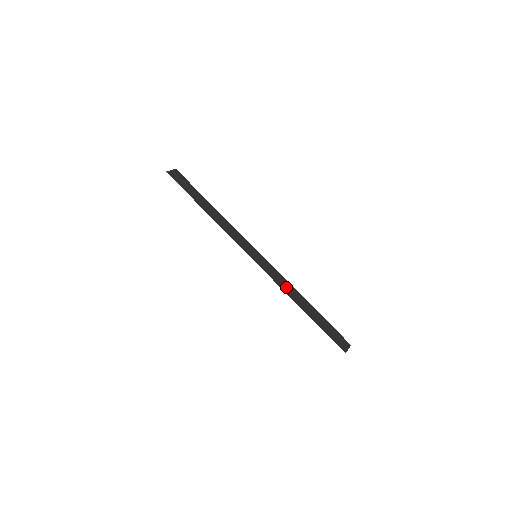
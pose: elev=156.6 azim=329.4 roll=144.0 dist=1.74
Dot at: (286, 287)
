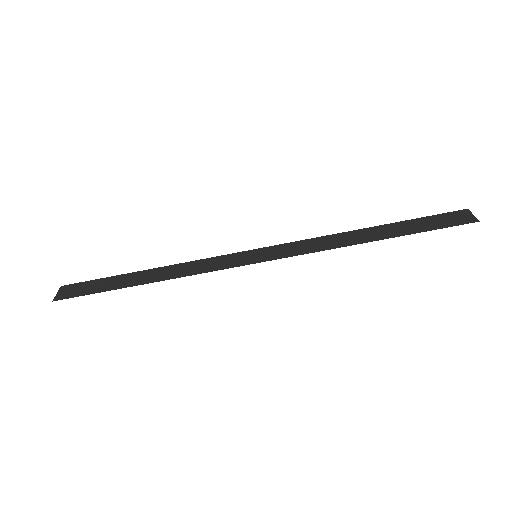
Dot at: (328, 243)
